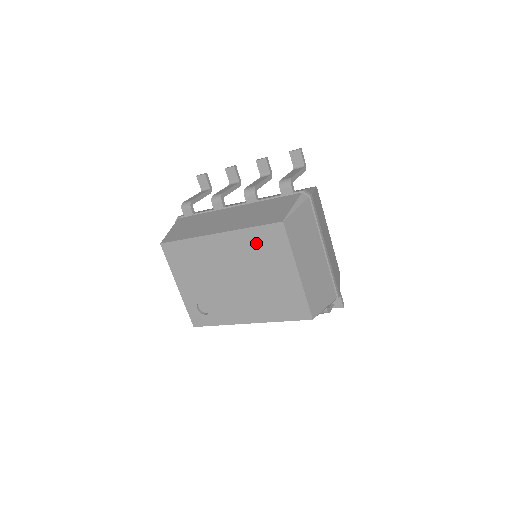
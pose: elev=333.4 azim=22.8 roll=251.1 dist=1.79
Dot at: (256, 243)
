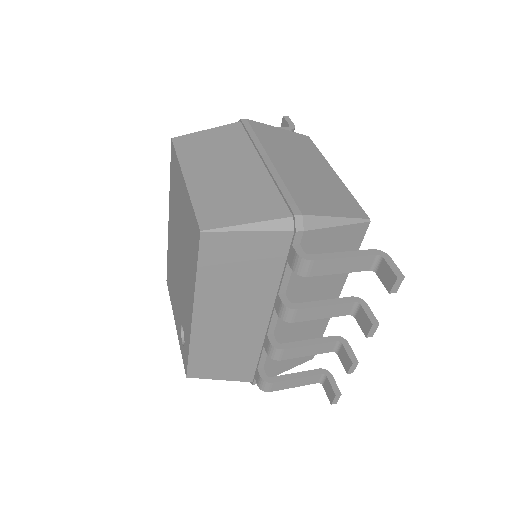
Dot at: (173, 191)
